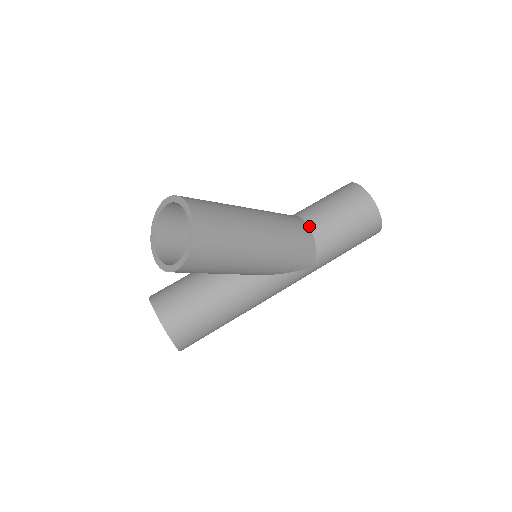
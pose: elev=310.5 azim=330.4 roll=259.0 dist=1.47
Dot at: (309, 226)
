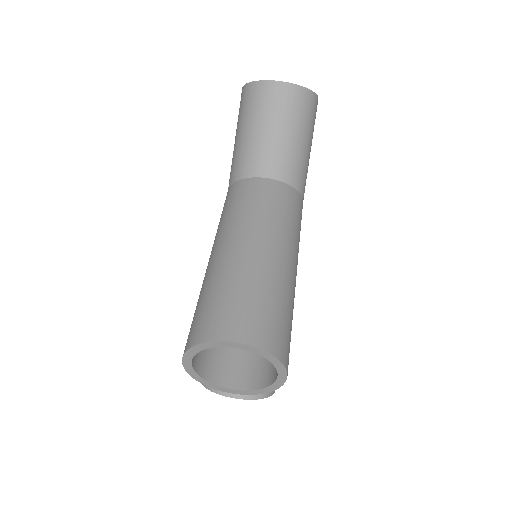
Dot at: (275, 179)
